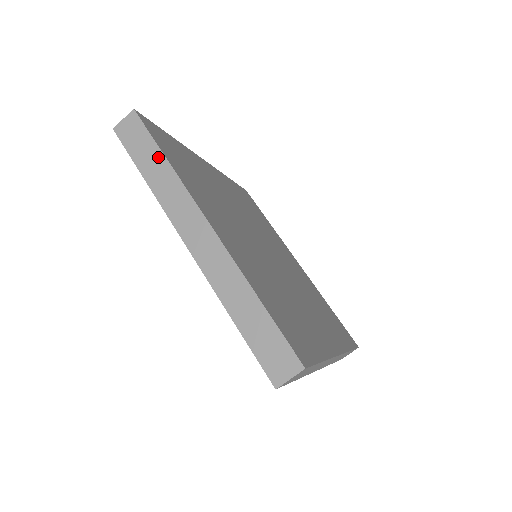
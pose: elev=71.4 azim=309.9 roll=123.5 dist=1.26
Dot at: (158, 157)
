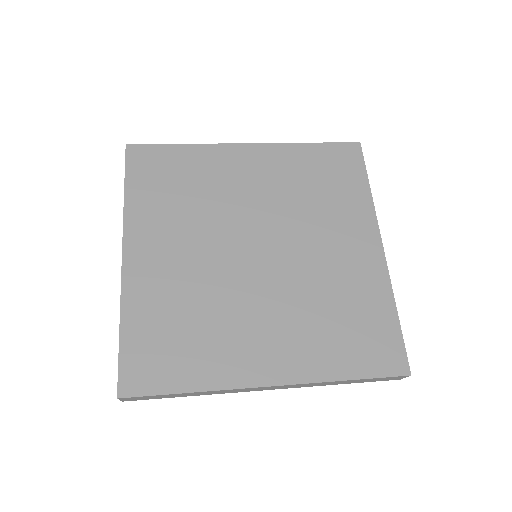
Dot at: (125, 190)
